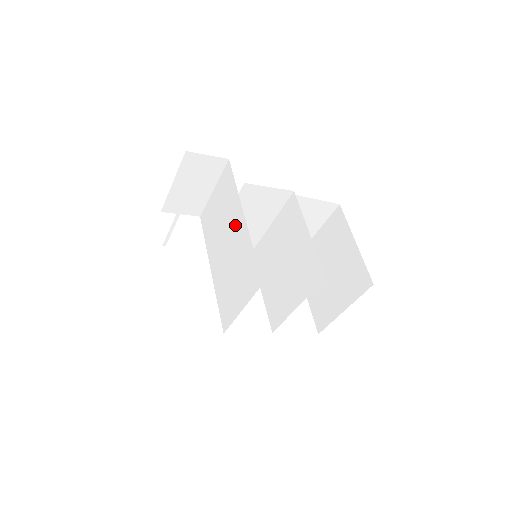
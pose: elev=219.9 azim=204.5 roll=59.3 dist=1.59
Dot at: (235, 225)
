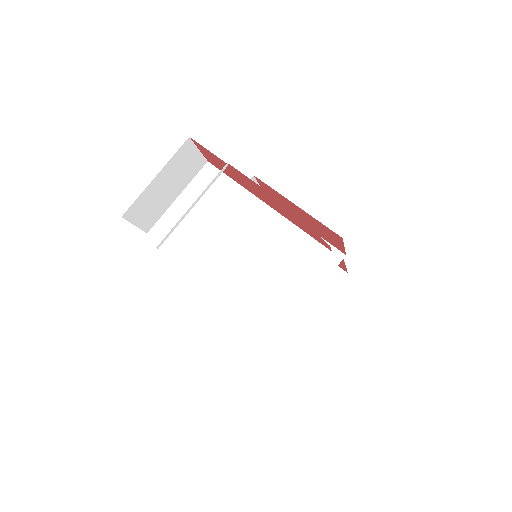
Dot at: (248, 217)
